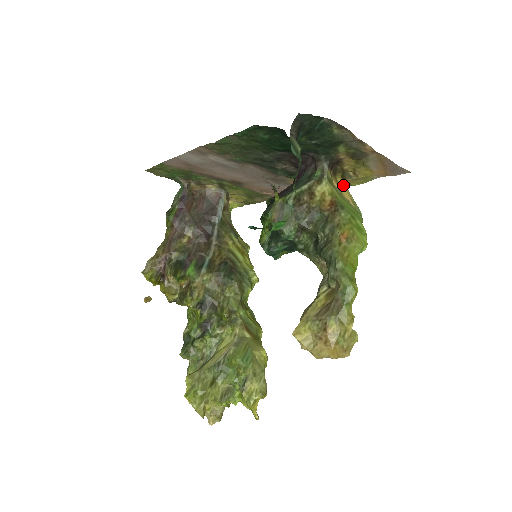
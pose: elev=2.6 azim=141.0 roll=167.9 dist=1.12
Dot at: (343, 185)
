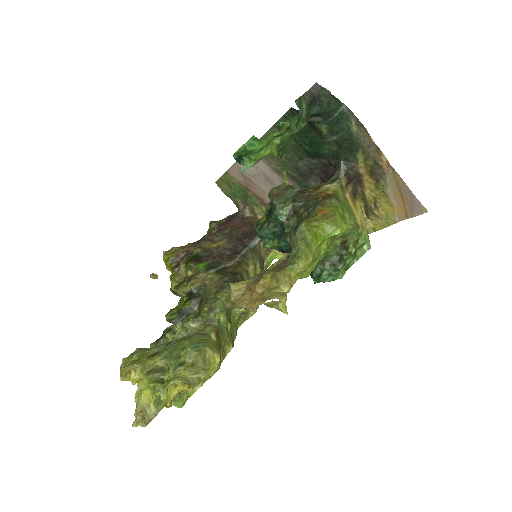
Dot at: (360, 212)
